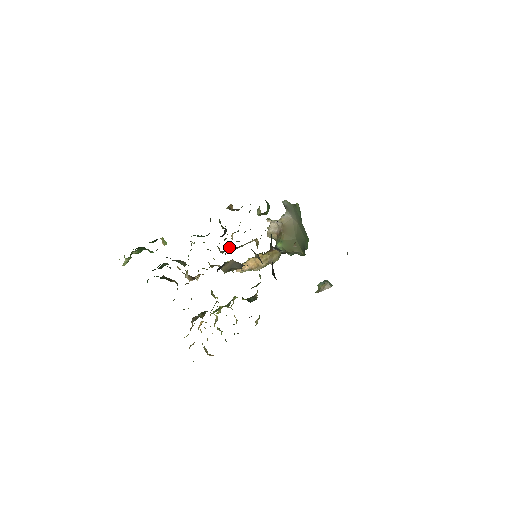
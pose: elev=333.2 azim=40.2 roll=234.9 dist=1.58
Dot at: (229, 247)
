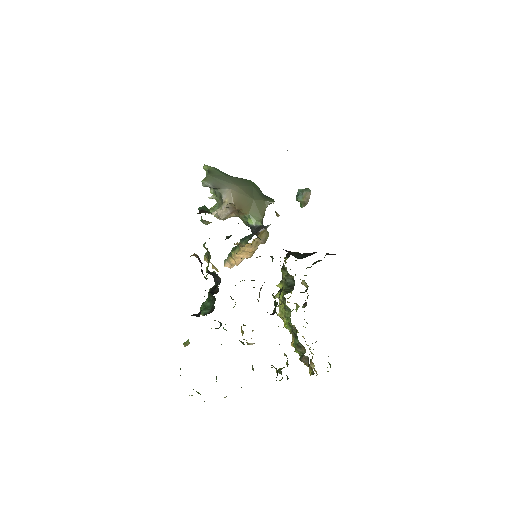
Dot at: occluded
